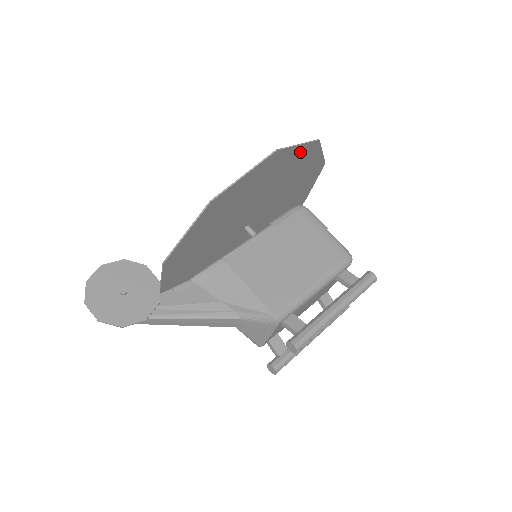
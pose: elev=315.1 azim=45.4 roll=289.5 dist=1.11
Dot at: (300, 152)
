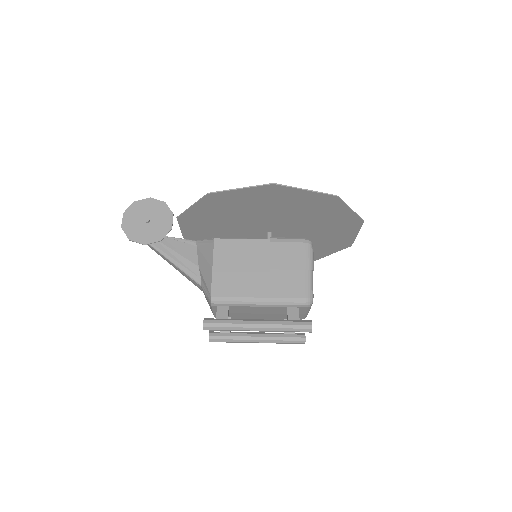
Dot at: (312, 197)
